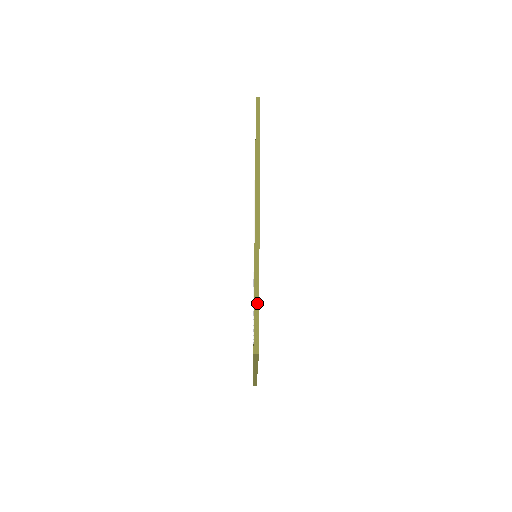
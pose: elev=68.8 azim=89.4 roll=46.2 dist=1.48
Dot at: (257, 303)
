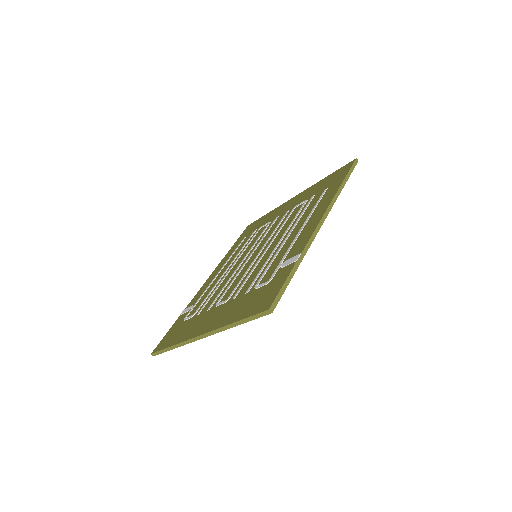
Dot at: (290, 278)
